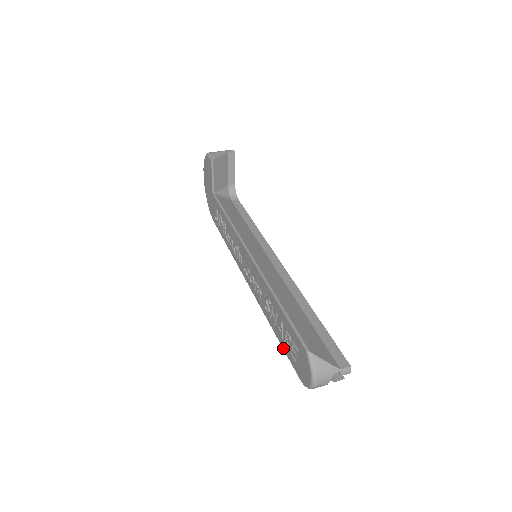
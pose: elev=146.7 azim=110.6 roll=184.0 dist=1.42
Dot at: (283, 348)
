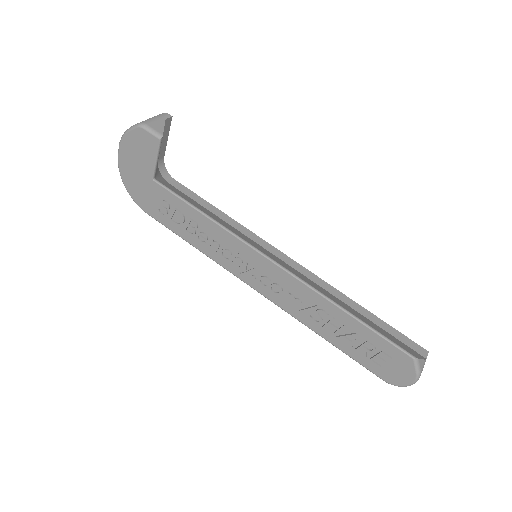
Dot at: (348, 355)
